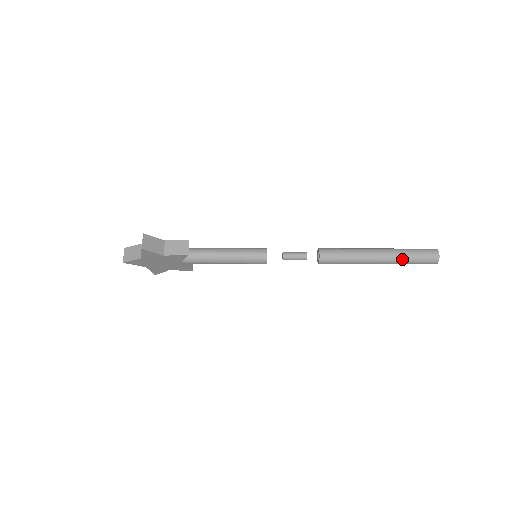
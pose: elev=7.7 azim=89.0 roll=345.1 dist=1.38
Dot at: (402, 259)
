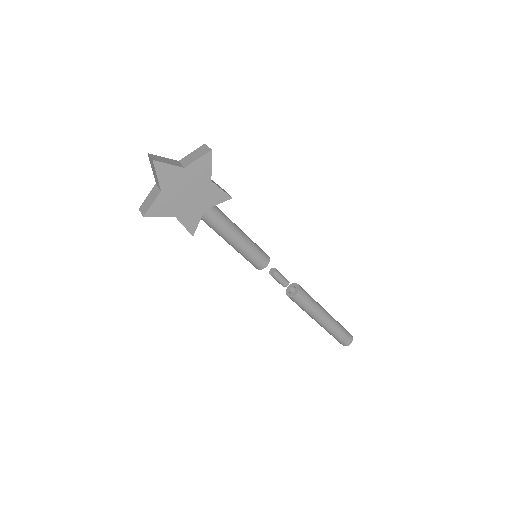
Dot at: (338, 325)
